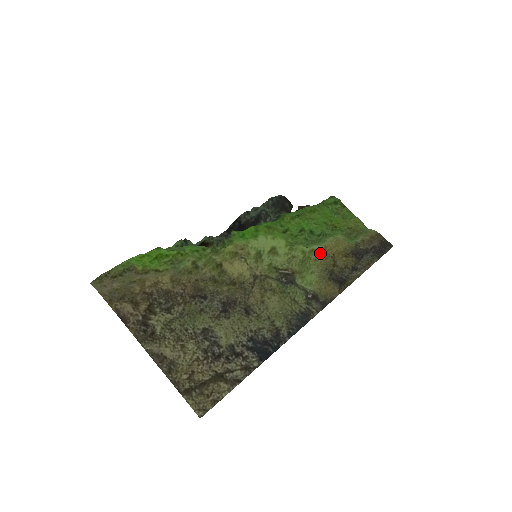
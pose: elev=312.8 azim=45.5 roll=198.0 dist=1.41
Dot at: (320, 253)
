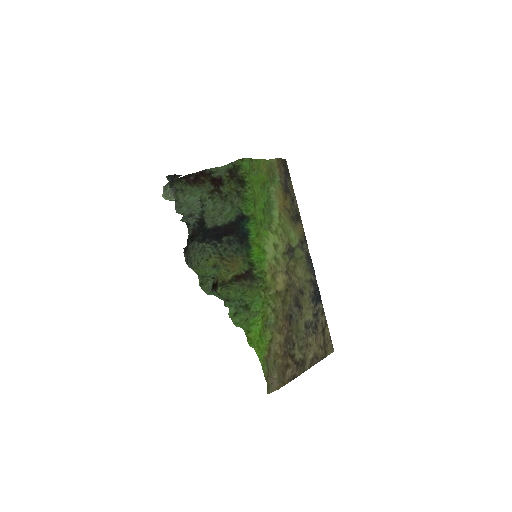
Dot at: (282, 214)
